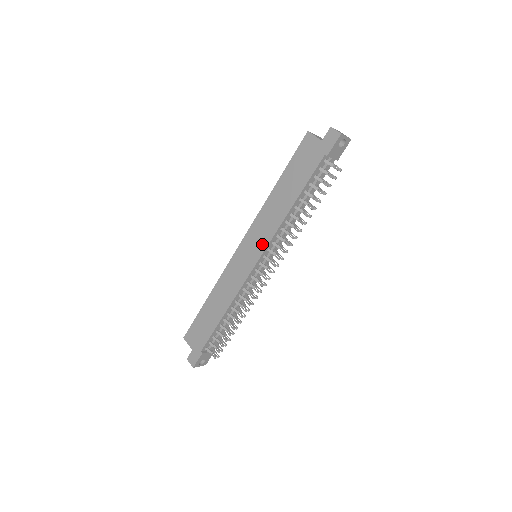
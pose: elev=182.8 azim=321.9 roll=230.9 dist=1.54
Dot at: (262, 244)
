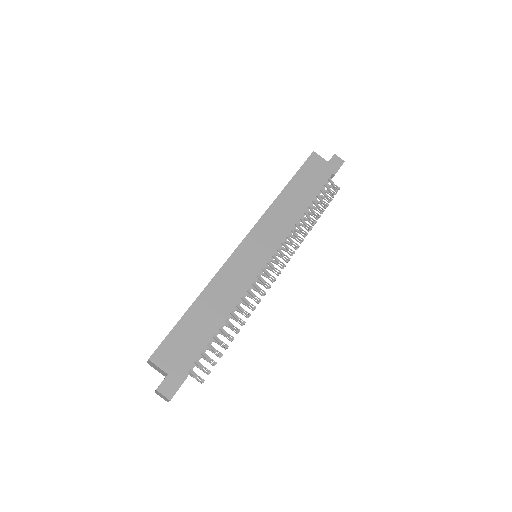
Dot at: (274, 241)
